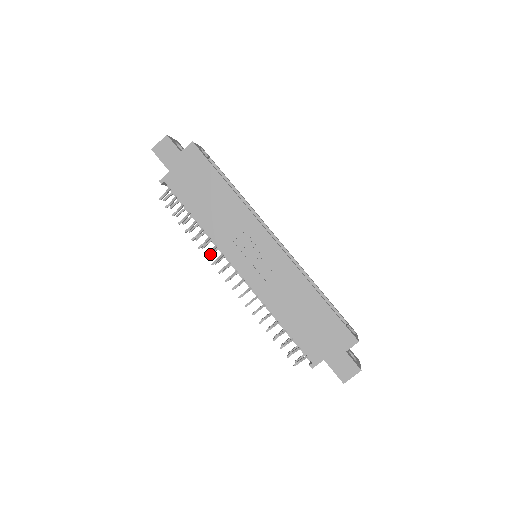
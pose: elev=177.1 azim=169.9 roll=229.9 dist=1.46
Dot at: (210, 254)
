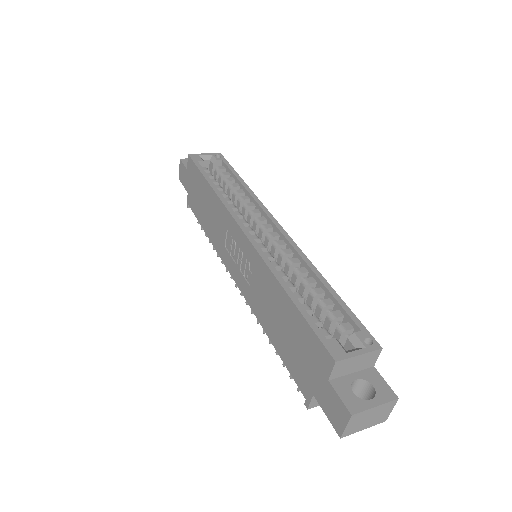
Dot at: occluded
